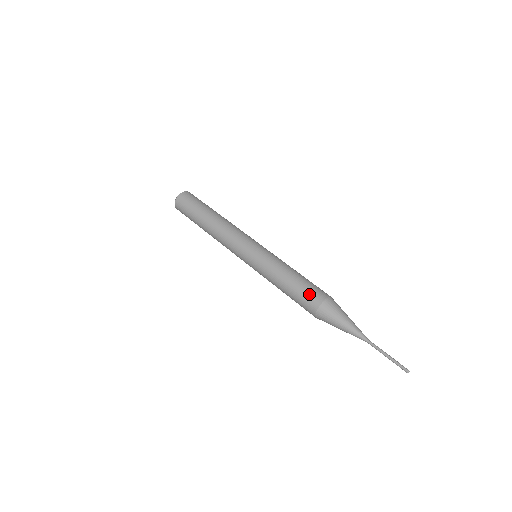
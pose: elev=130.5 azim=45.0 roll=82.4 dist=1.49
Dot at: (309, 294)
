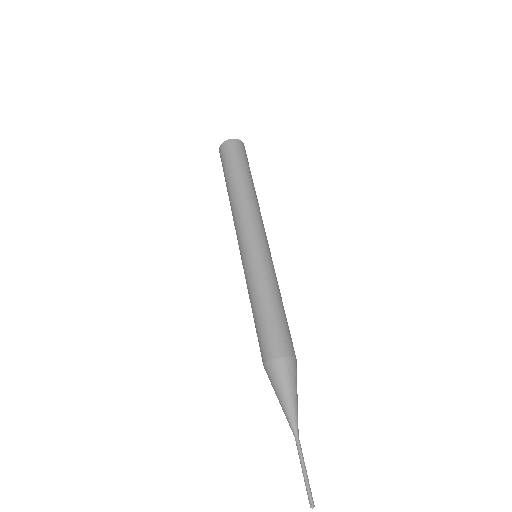
Dot at: (279, 337)
